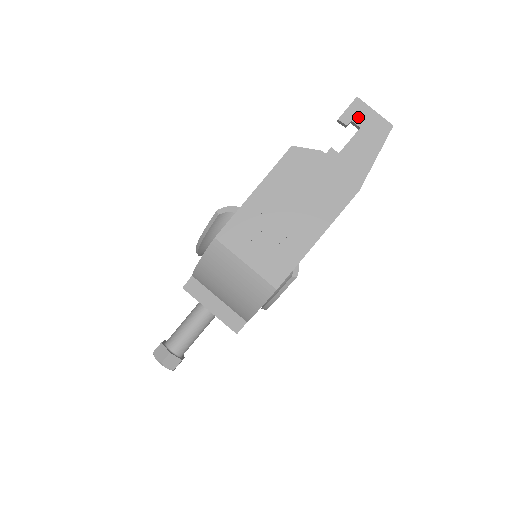
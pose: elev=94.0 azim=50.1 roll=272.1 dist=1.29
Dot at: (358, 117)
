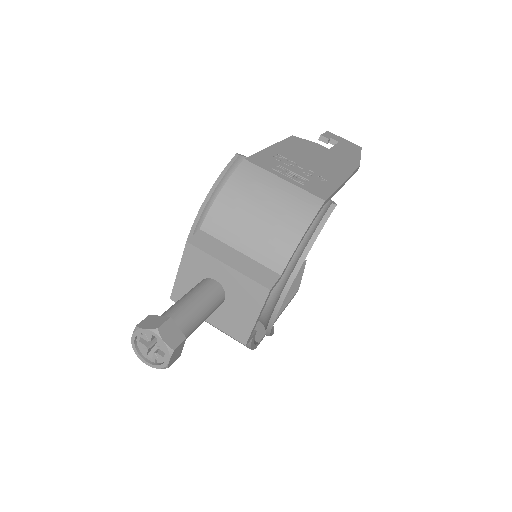
Dot at: (334, 138)
